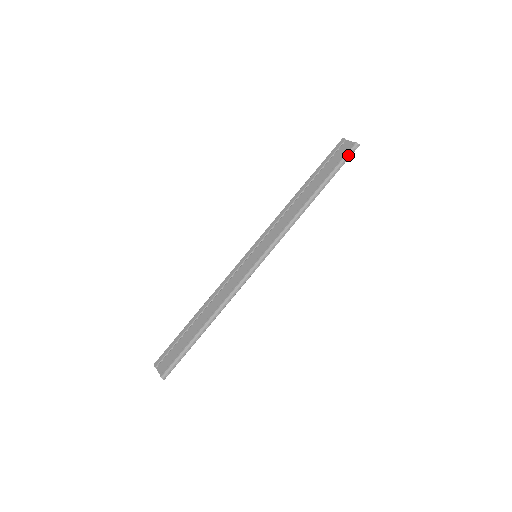
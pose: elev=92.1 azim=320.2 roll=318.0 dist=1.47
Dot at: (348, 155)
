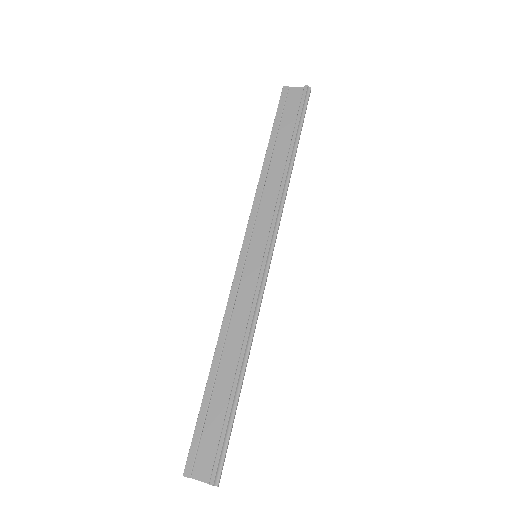
Dot at: (305, 102)
